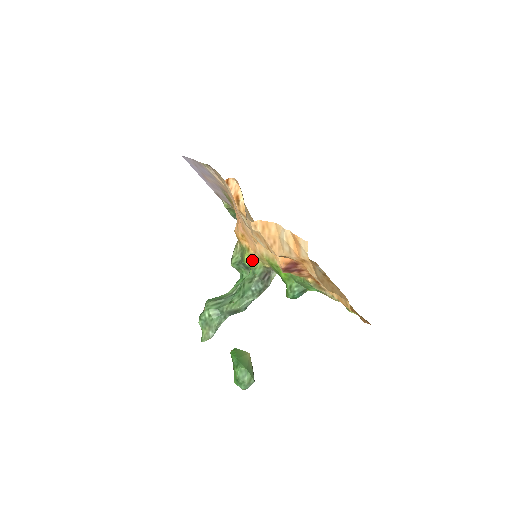
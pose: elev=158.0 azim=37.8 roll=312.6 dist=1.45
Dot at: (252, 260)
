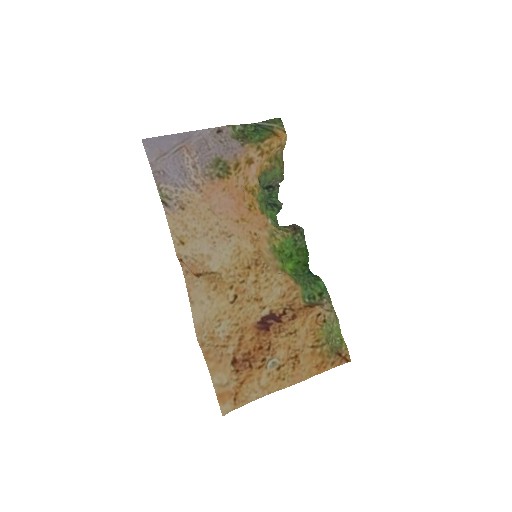
Dot at: (270, 218)
